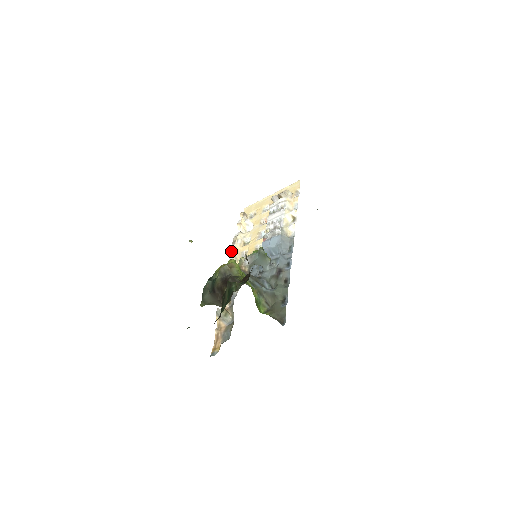
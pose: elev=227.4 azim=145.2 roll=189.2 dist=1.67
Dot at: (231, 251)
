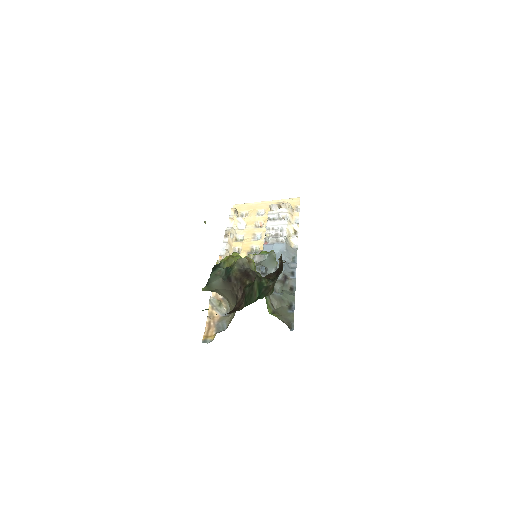
Dot at: (224, 243)
